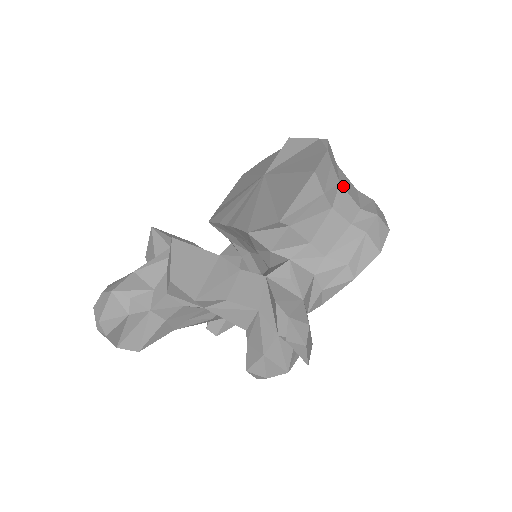
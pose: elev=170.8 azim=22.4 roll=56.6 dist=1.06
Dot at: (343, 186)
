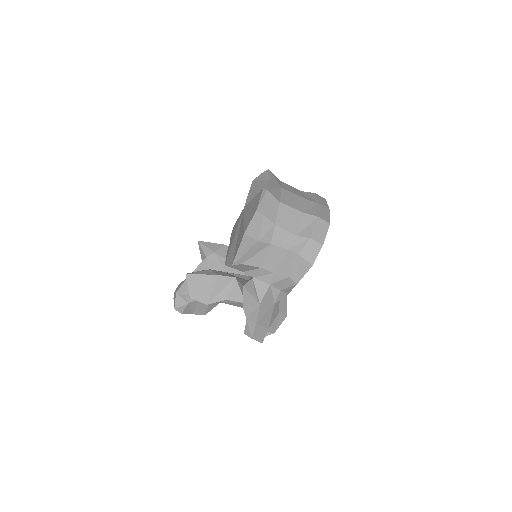
Dot at: (279, 225)
